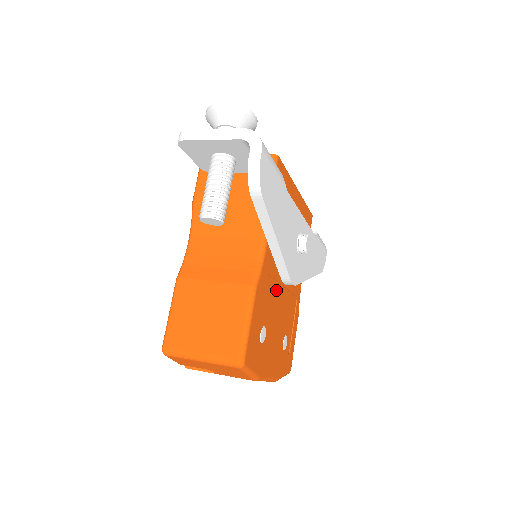
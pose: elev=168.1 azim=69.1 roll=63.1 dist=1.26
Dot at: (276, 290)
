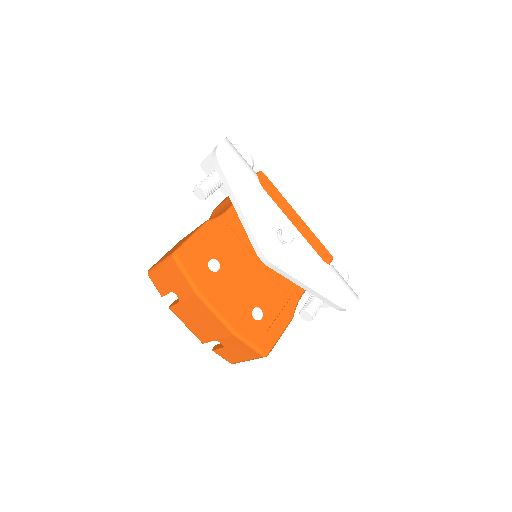
Dot at: (246, 254)
